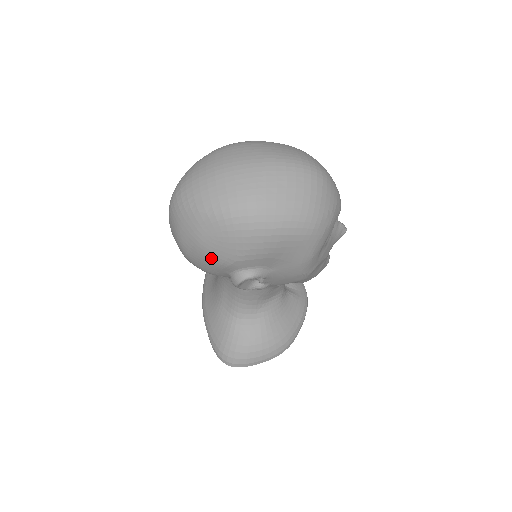
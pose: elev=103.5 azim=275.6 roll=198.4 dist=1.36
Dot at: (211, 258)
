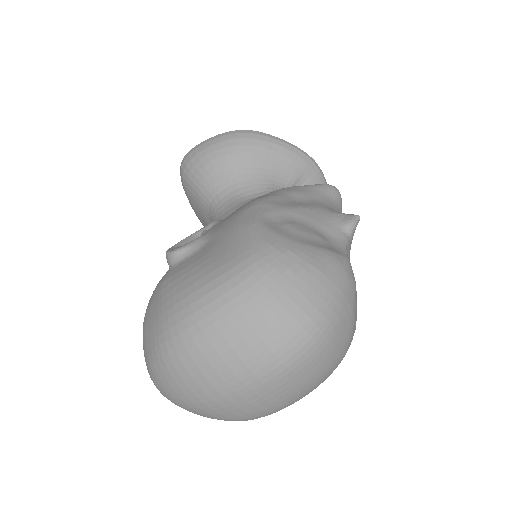
Dot at: occluded
